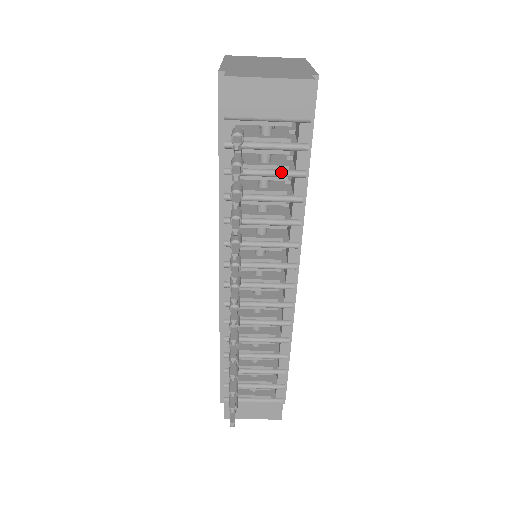
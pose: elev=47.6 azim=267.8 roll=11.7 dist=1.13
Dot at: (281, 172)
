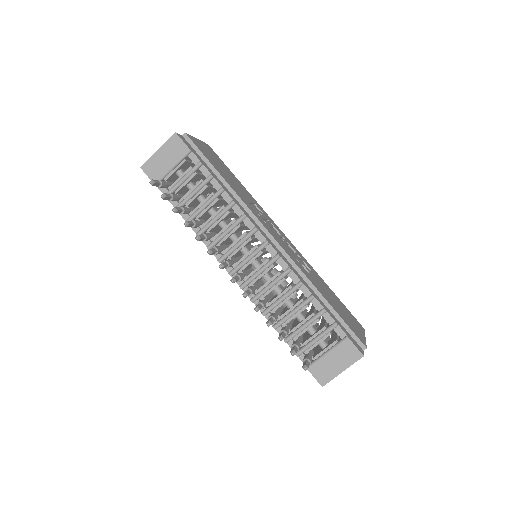
Dot at: (200, 185)
